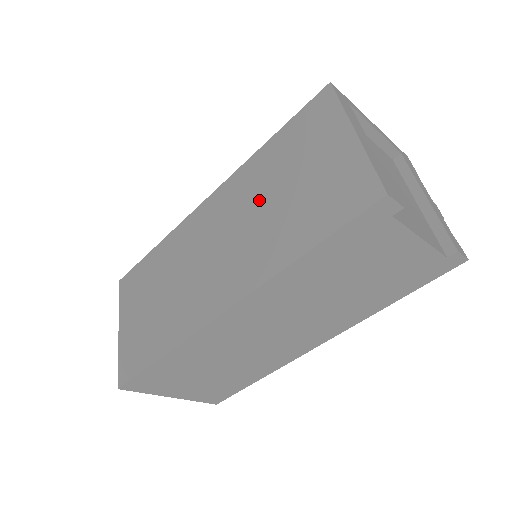
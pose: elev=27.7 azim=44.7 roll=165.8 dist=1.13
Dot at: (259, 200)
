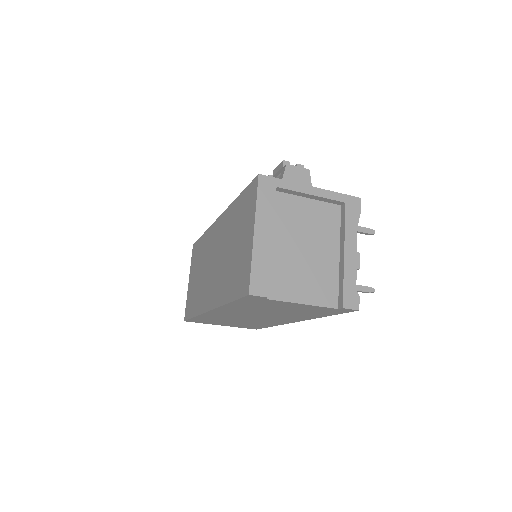
Dot at: (227, 244)
